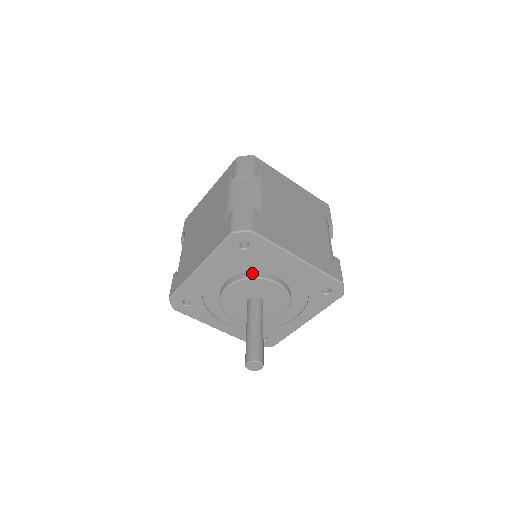
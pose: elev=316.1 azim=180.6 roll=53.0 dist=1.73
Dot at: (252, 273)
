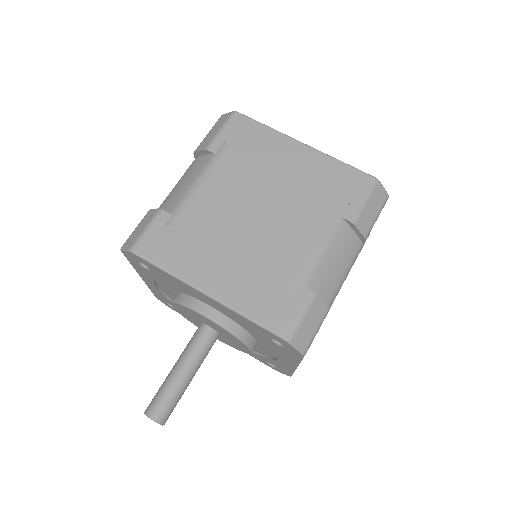
Dot at: (245, 333)
